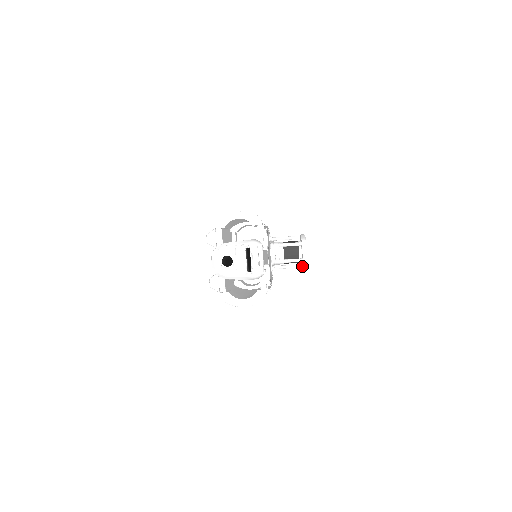
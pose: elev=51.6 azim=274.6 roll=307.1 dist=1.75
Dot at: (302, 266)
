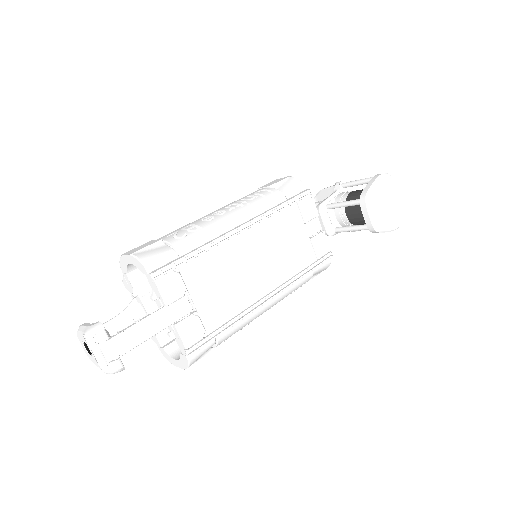
Dot at: occluded
